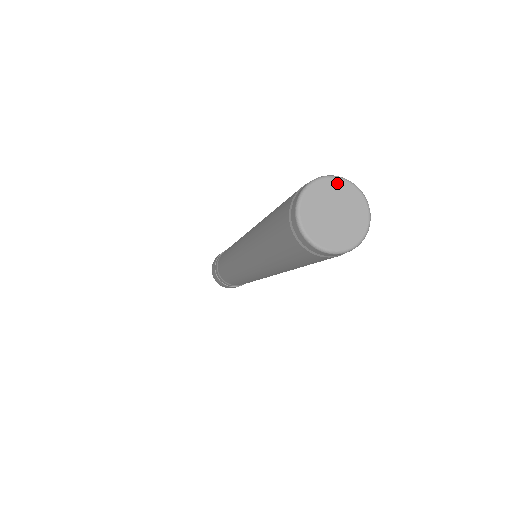
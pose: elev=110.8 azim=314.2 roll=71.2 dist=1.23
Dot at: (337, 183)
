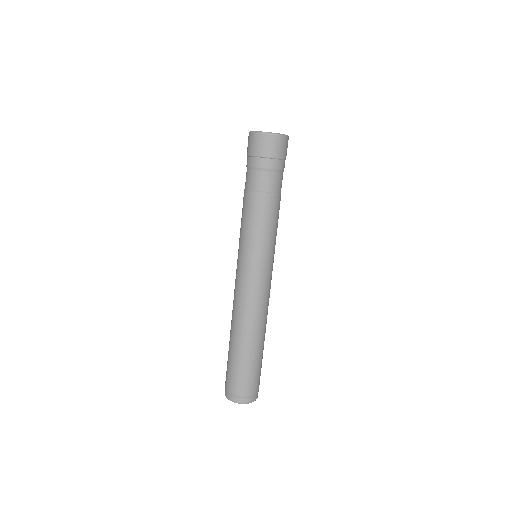
Dot at: (251, 401)
